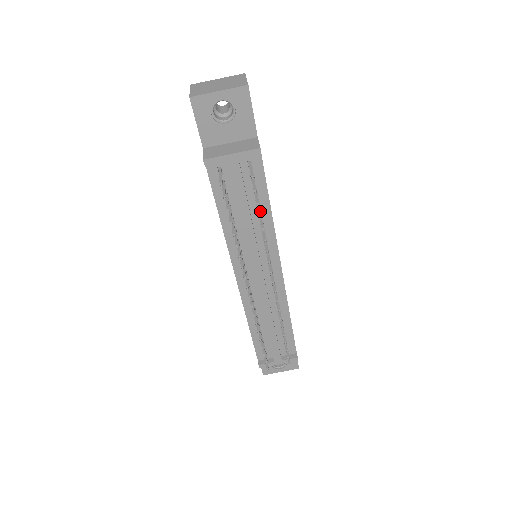
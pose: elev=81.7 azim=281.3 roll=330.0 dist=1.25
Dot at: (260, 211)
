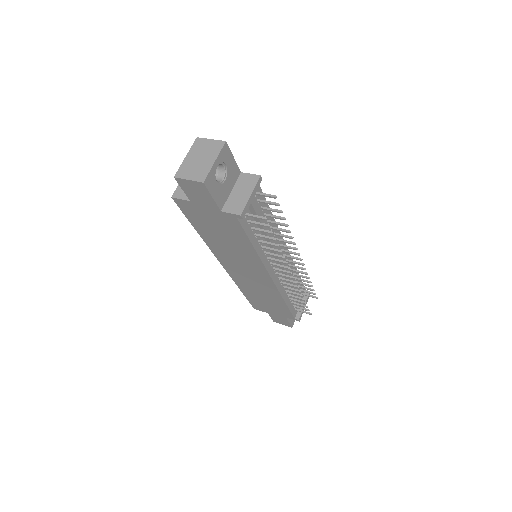
Dot at: (278, 216)
